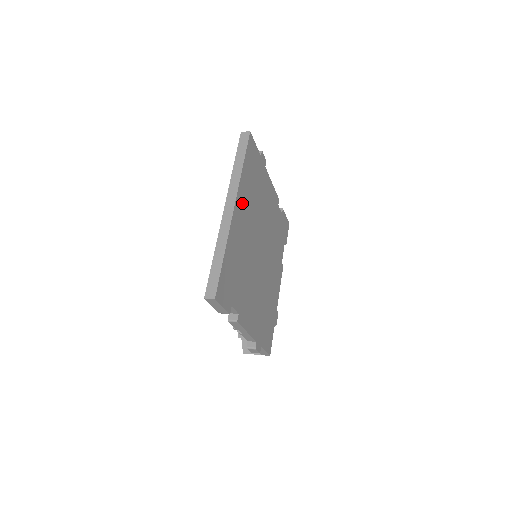
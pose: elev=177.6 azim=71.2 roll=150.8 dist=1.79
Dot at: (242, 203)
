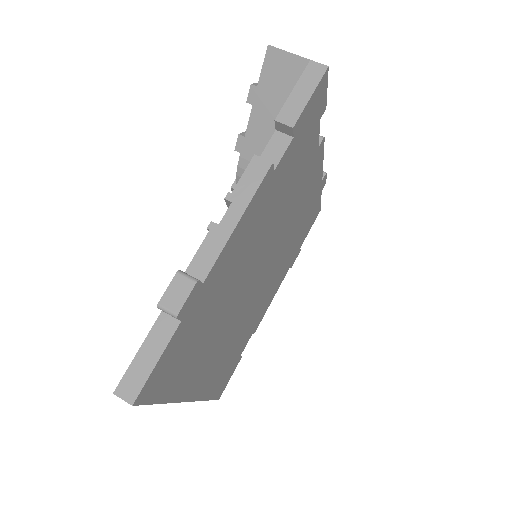
Dot at: (196, 376)
